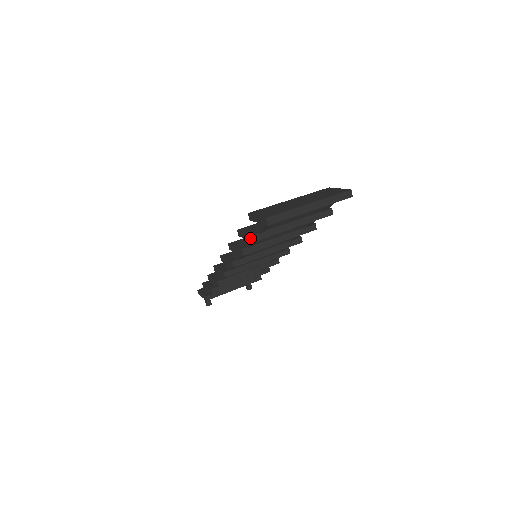
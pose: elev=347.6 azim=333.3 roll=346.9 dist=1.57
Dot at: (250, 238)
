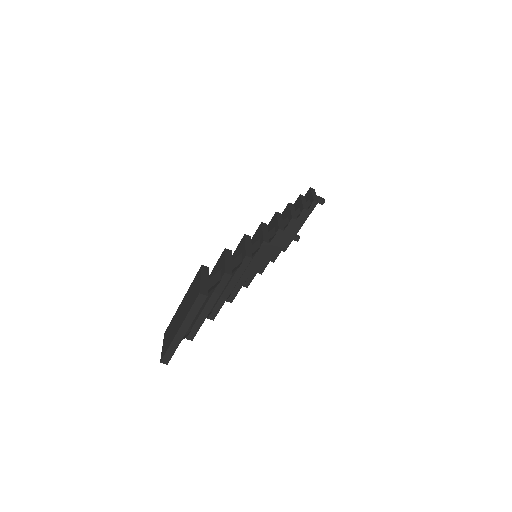
Dot at: occluded
